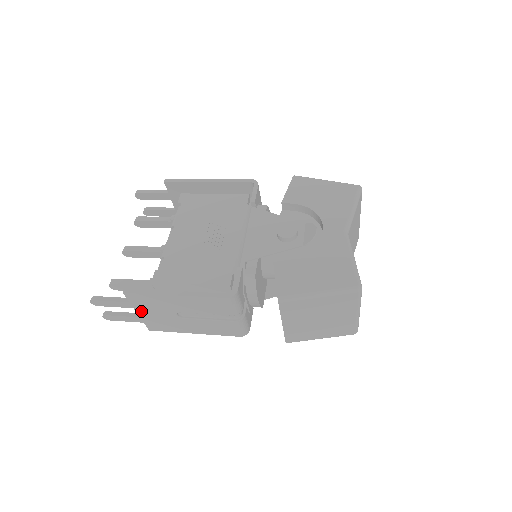
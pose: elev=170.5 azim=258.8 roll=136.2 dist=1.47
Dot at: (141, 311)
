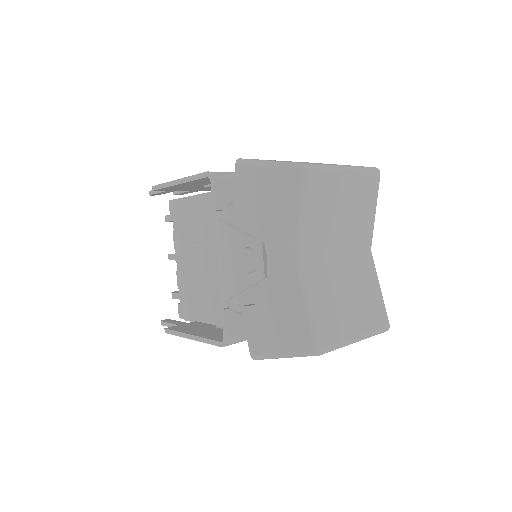
Dot at: occluded
